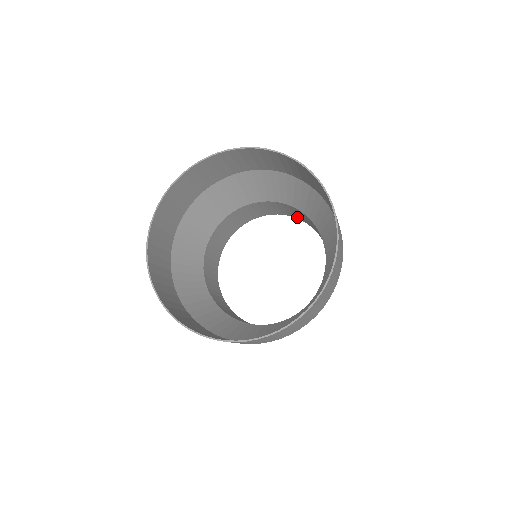
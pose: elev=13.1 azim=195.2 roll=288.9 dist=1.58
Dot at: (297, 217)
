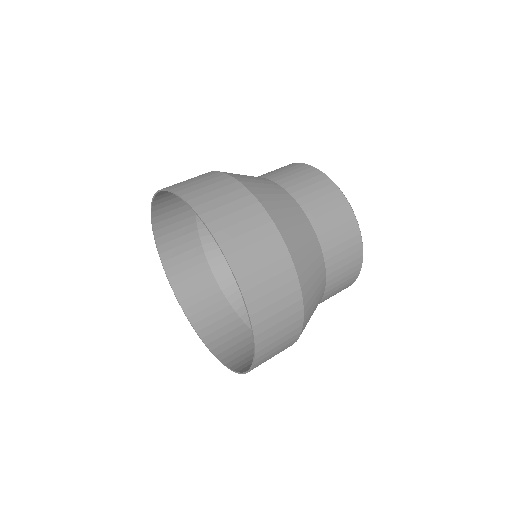
Dot at: (353, 224)
